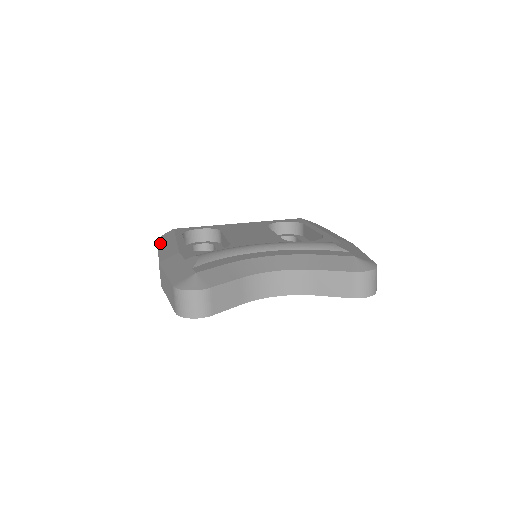
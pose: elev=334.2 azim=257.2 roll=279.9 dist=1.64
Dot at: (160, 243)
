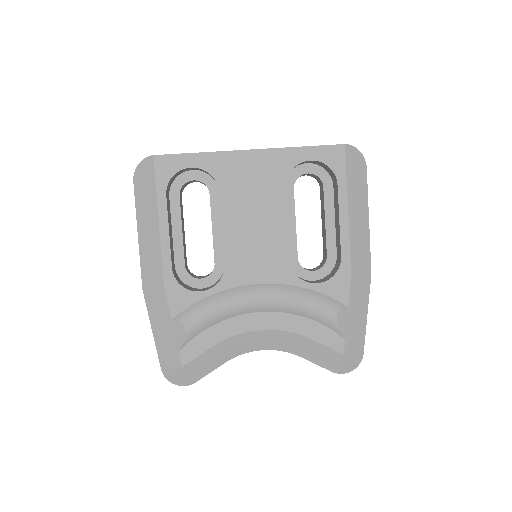
Dot at: (138, 205)
